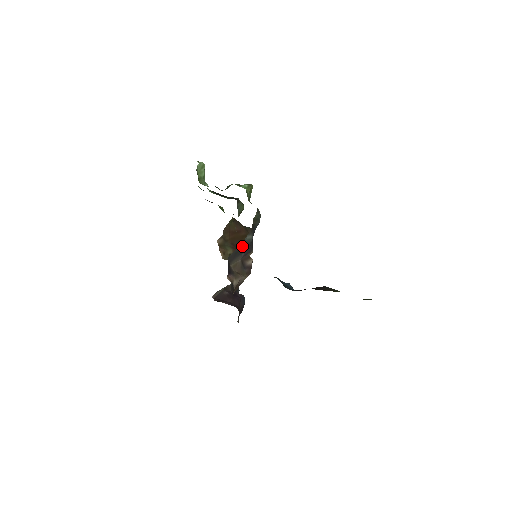
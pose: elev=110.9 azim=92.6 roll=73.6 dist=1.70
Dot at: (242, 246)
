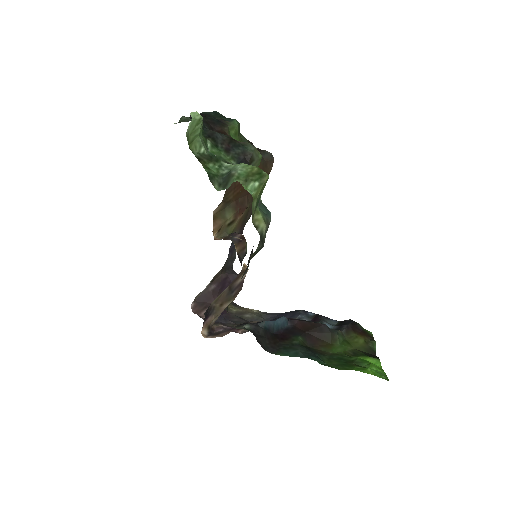
Dot at: occluded
